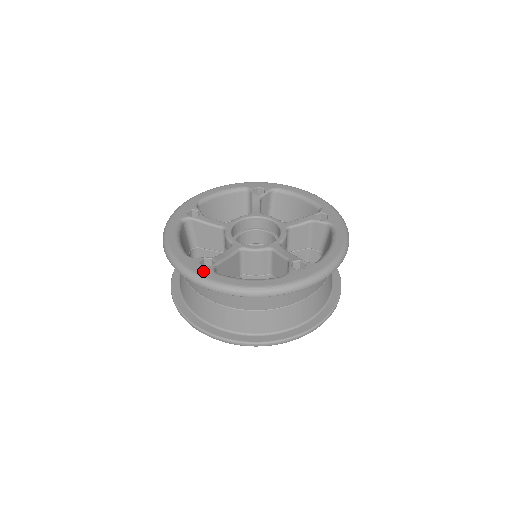
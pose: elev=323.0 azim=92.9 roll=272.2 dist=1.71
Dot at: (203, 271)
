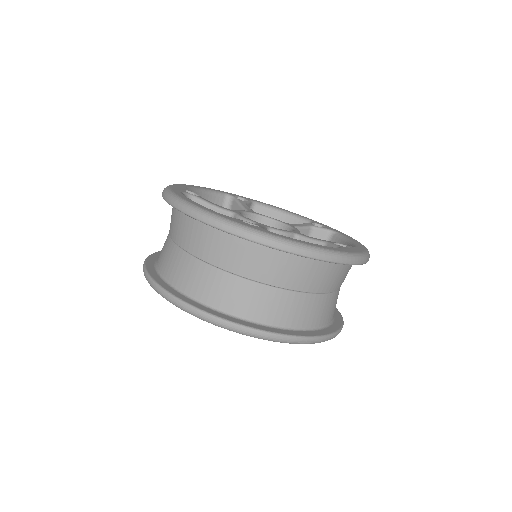
Dot at: (177, 188)
